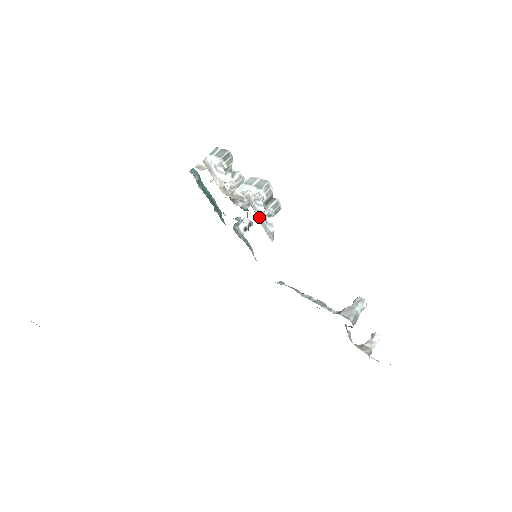
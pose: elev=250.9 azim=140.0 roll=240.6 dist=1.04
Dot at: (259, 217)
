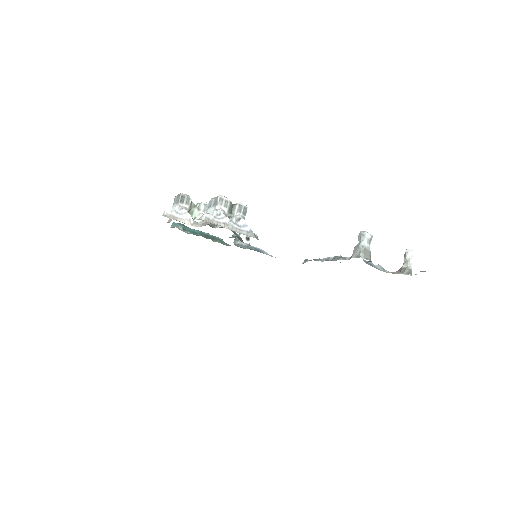
Dot at: (228, 227)
